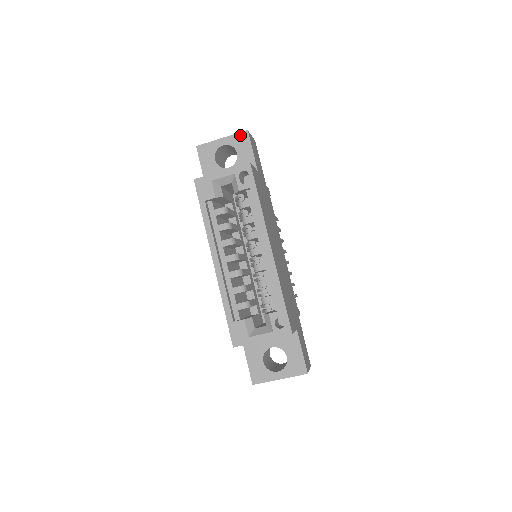
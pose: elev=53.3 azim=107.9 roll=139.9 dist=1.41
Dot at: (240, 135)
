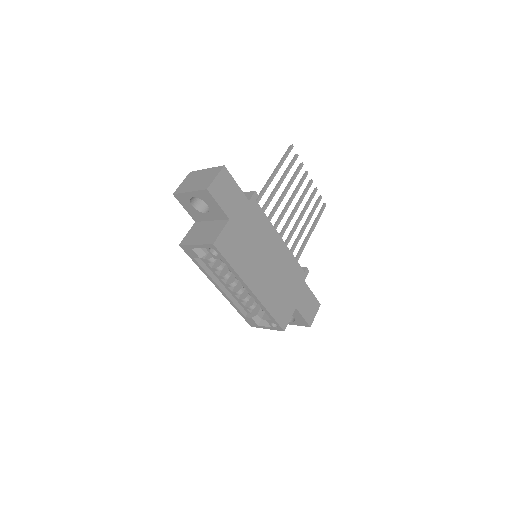
Dot at: (203, 192)
